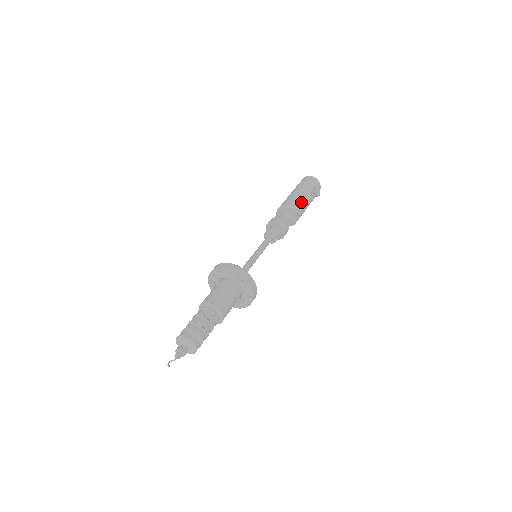
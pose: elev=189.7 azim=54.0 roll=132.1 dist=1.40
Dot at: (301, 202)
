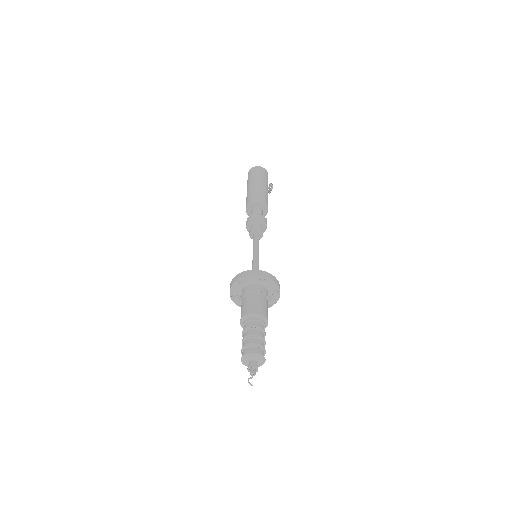
Dot at: occluded
